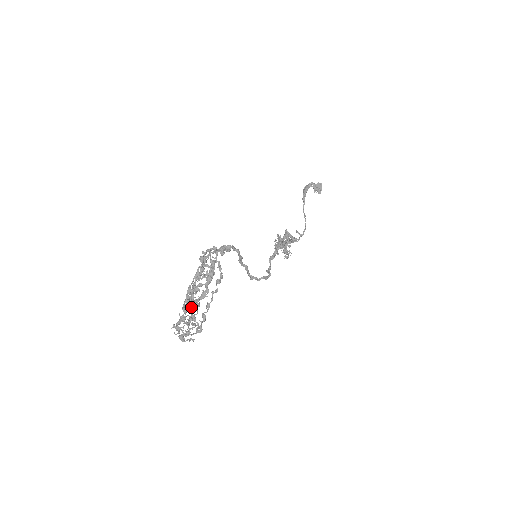
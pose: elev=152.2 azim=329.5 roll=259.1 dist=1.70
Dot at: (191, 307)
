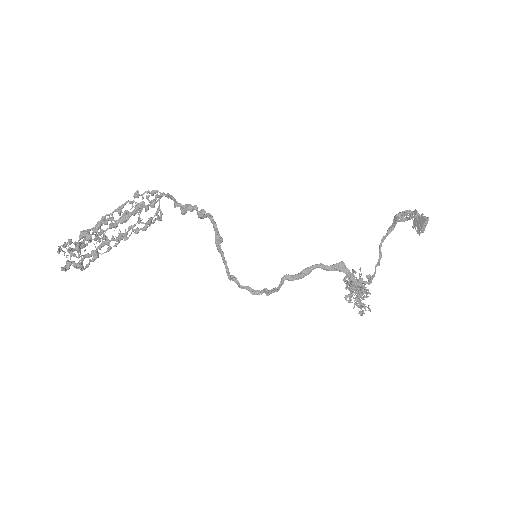
Dot at: occluded
